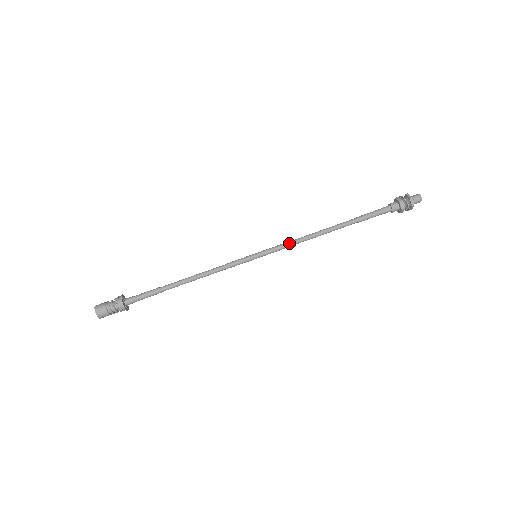
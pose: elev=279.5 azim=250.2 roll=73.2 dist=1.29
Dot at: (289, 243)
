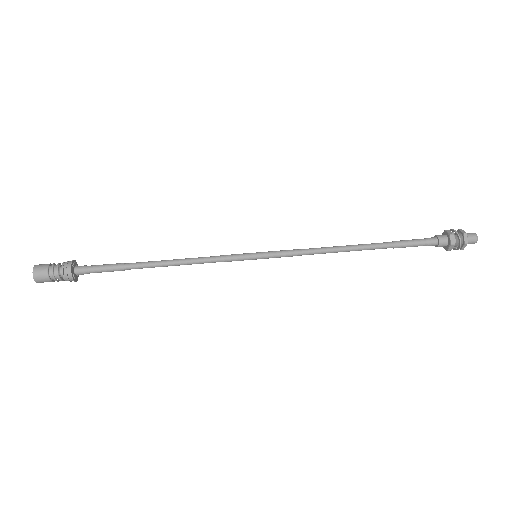
Dot at: (301, 250)
